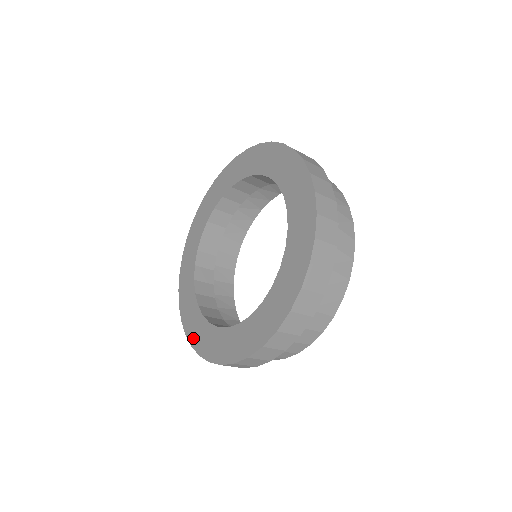
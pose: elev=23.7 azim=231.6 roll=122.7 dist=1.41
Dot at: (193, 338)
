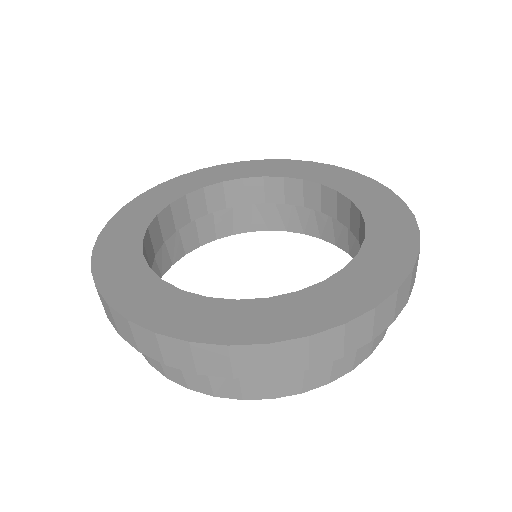
Dot at: (104, 247)
